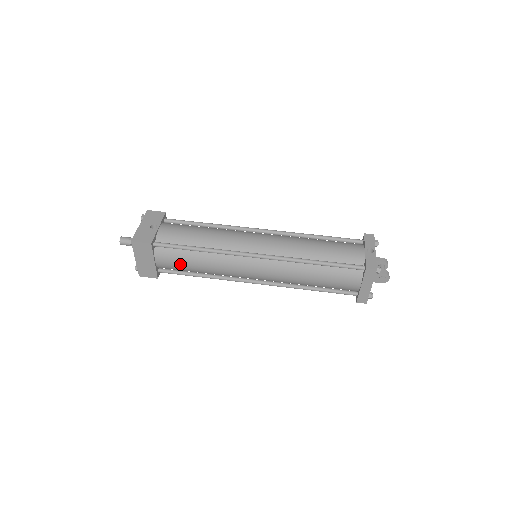
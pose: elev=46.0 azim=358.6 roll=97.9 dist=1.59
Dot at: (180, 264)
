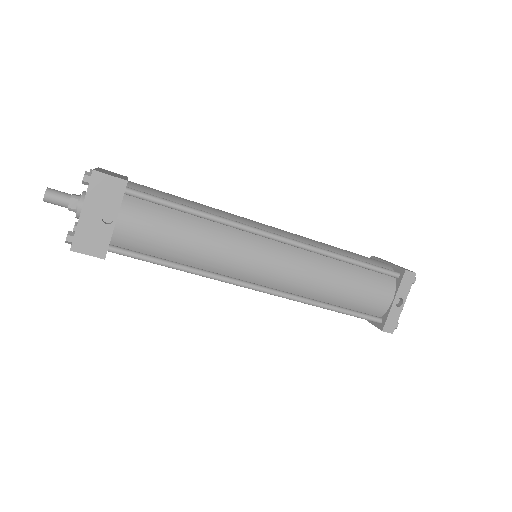
Dot at: occluded
